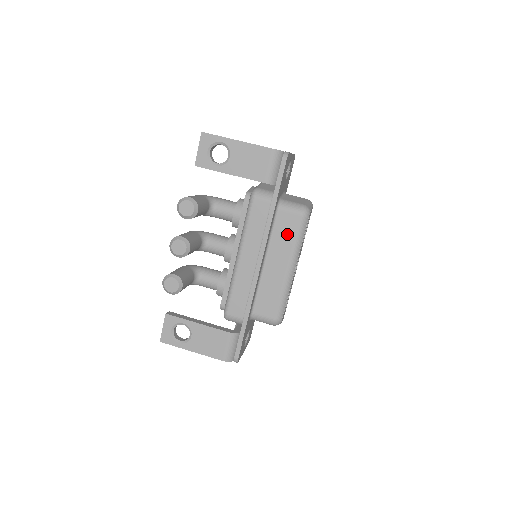
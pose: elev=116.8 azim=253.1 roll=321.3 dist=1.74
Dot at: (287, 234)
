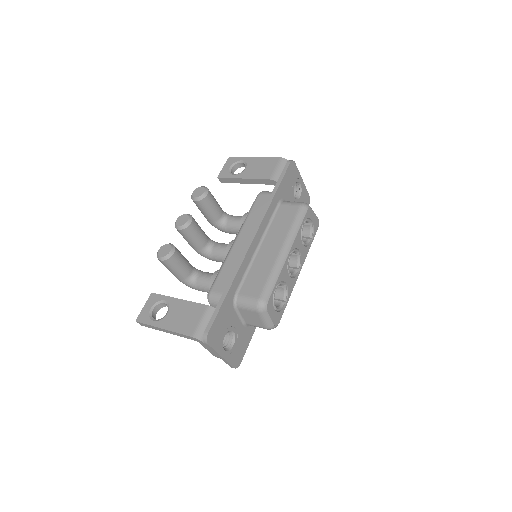
Dot at: (285, 221)
